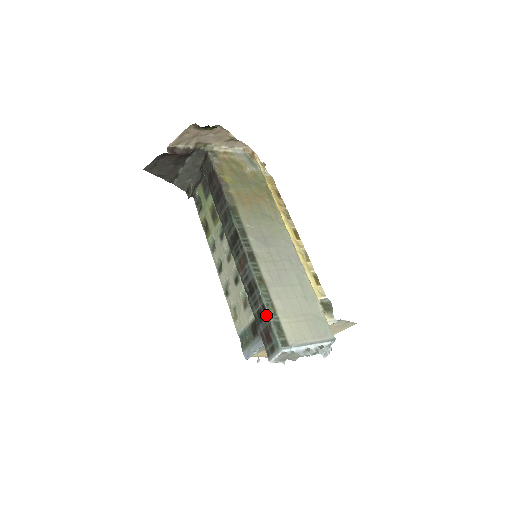
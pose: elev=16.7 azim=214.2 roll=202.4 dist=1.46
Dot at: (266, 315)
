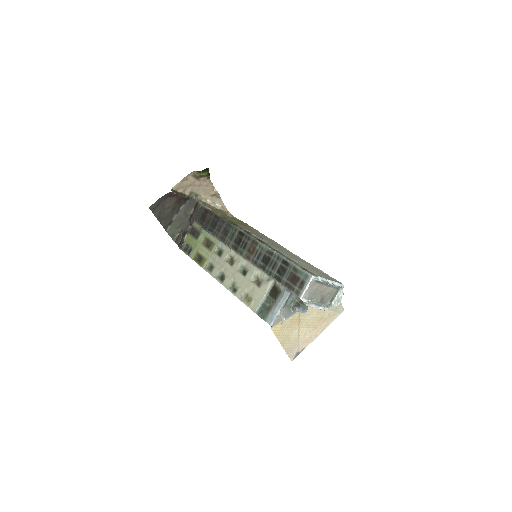
Dot at: (288, 264)
